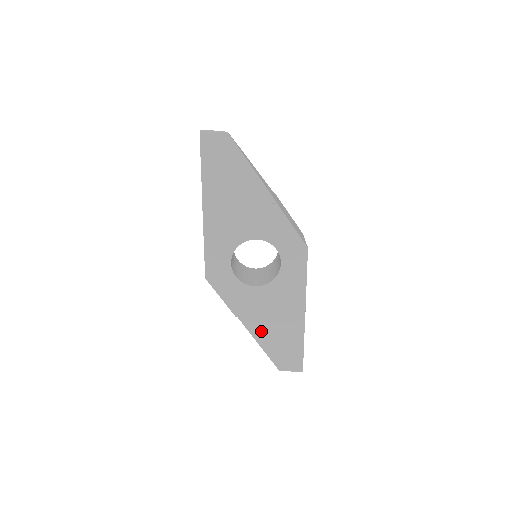
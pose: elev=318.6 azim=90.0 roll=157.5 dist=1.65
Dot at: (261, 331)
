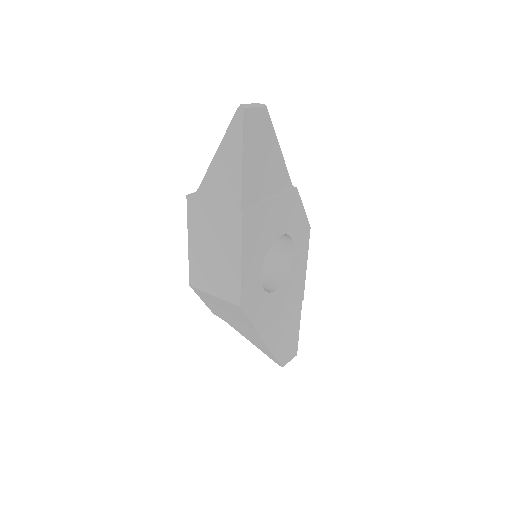
Dot at: (274, 337)
